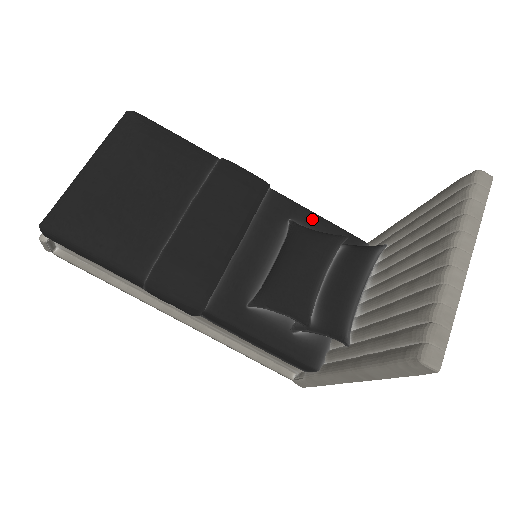
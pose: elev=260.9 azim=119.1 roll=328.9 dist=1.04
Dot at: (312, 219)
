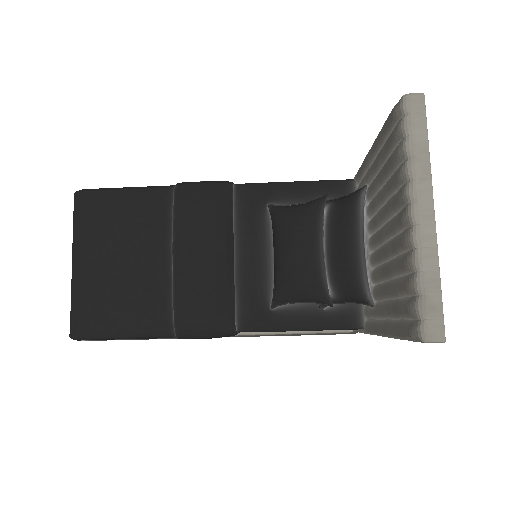
Dot at: (288, 190)
